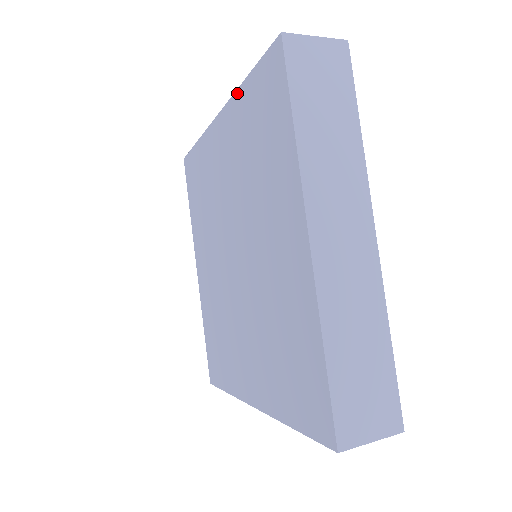
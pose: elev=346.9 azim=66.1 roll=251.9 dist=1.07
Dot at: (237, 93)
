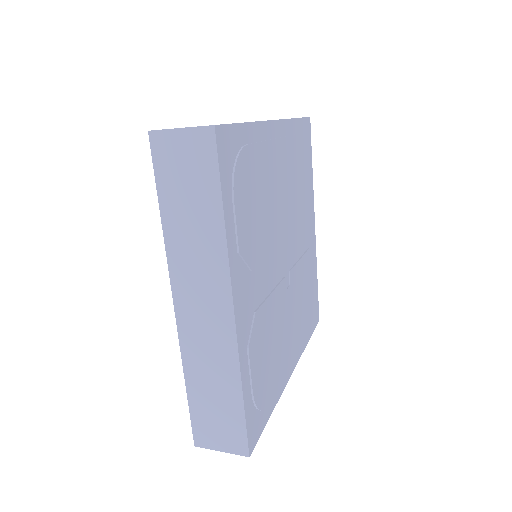
Dot at: occluded
